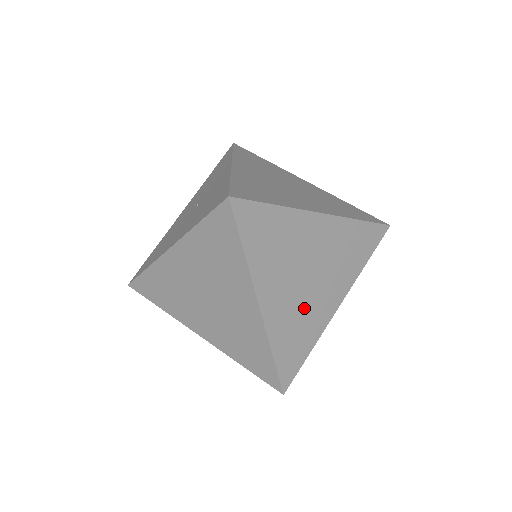
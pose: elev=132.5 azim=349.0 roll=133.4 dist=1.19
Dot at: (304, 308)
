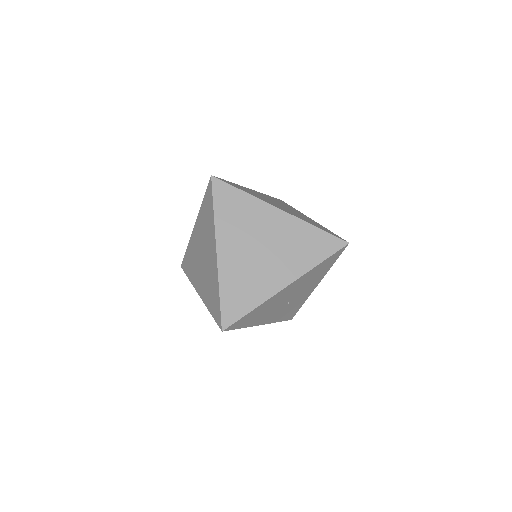
Dot at: (253, 271)
